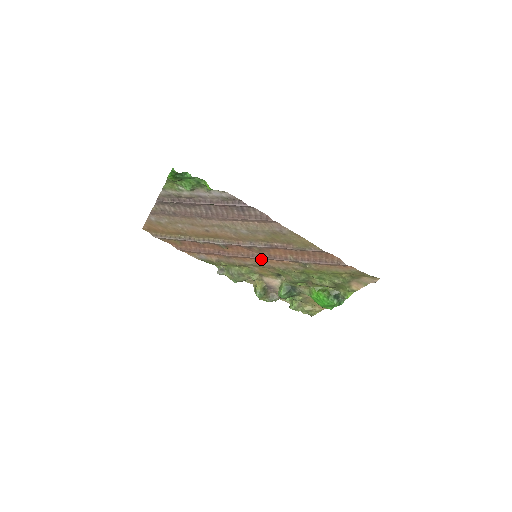
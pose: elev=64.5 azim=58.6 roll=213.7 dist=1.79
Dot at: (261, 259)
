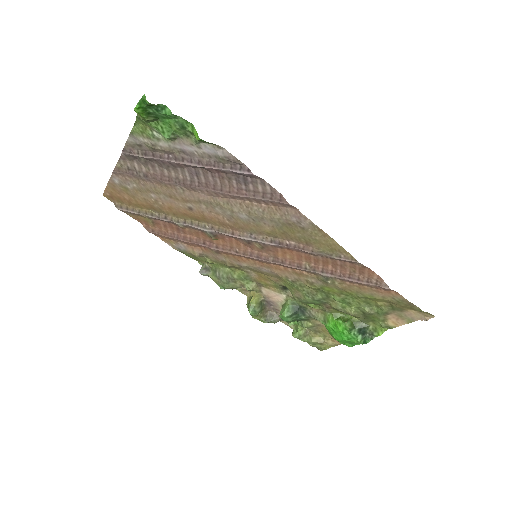
Dot at: (263, 261)
